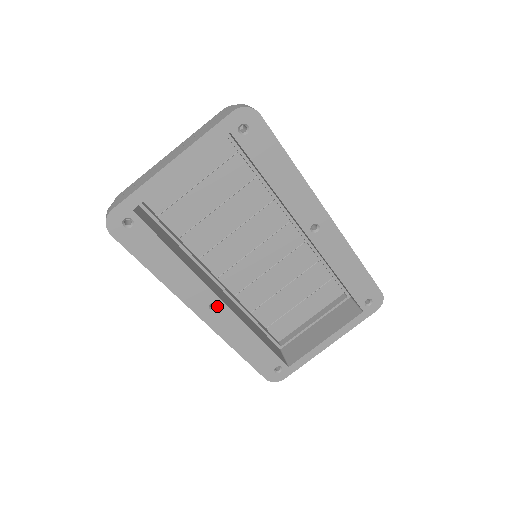
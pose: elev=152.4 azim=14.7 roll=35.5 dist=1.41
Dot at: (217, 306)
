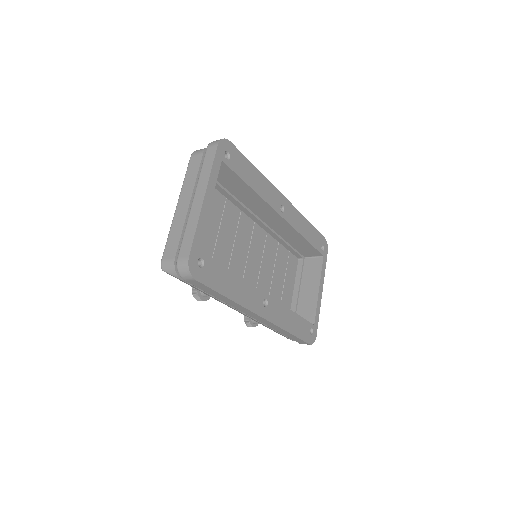
Dot at: (266, 302)
